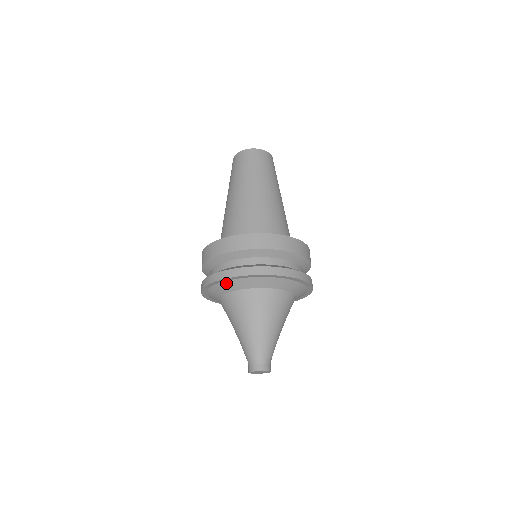
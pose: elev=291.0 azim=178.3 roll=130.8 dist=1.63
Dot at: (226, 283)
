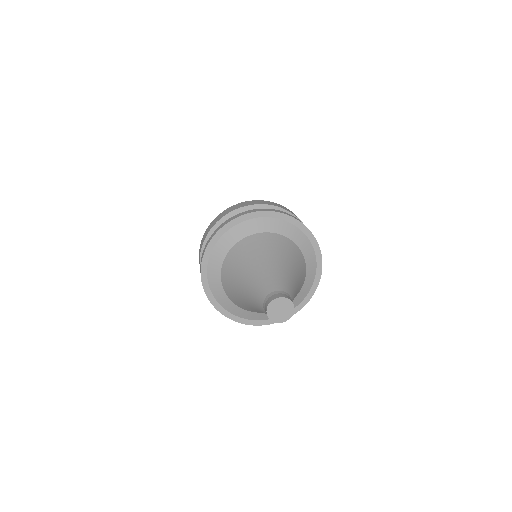
Dot at: (237, 228)
